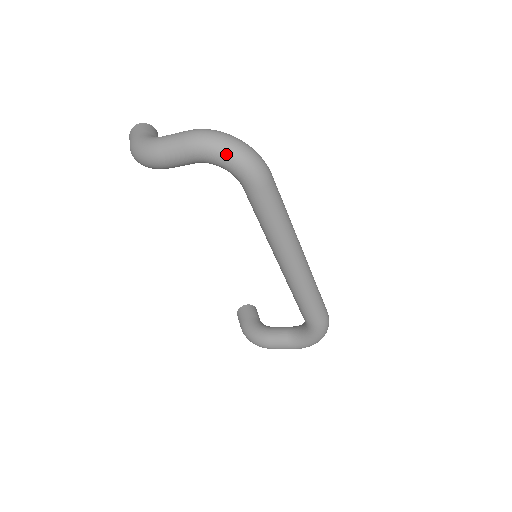
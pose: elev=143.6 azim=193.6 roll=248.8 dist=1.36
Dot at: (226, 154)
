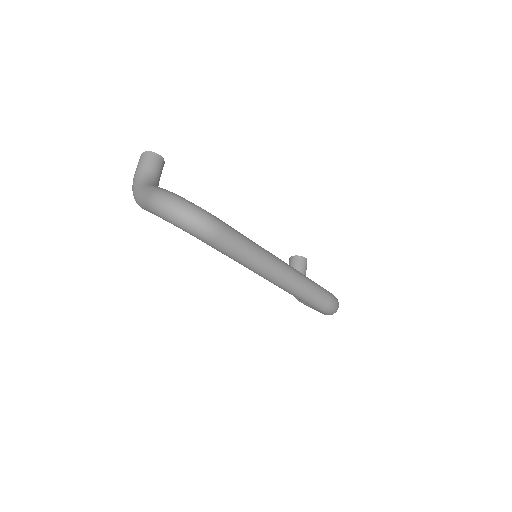
Dot at: (173, 222)
